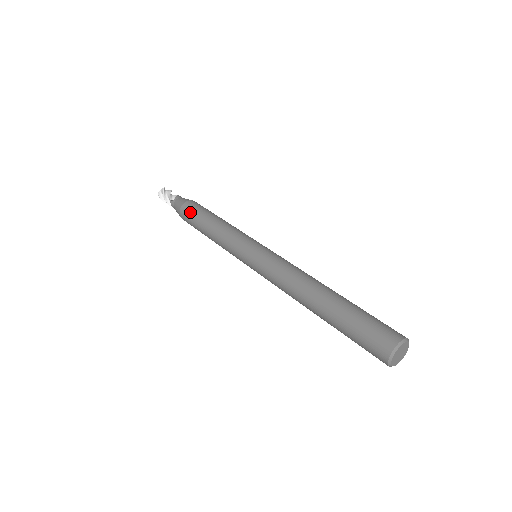
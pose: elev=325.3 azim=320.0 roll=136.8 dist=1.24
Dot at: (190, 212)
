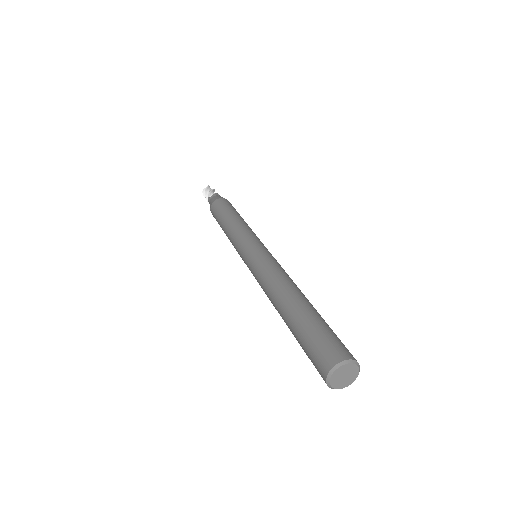
Dot at: (217, 209)
